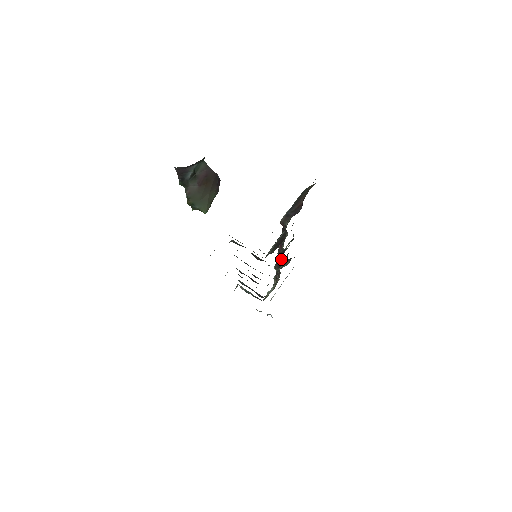
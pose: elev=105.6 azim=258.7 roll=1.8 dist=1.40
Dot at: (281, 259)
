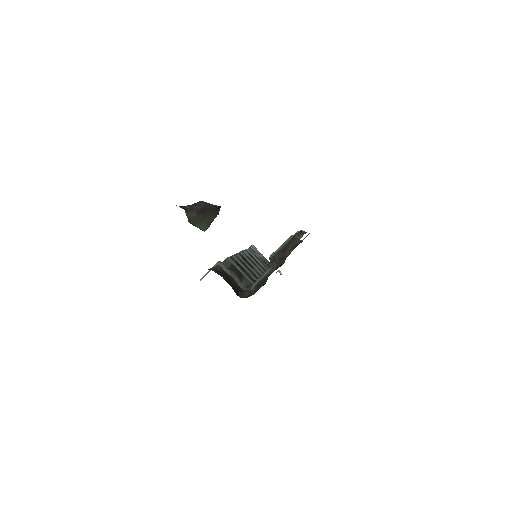
Dot at: occluded
